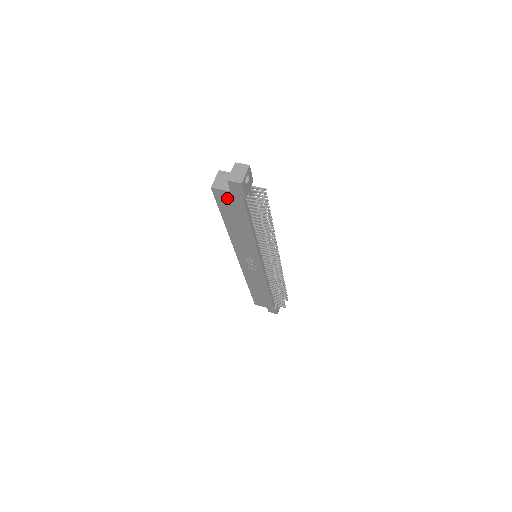
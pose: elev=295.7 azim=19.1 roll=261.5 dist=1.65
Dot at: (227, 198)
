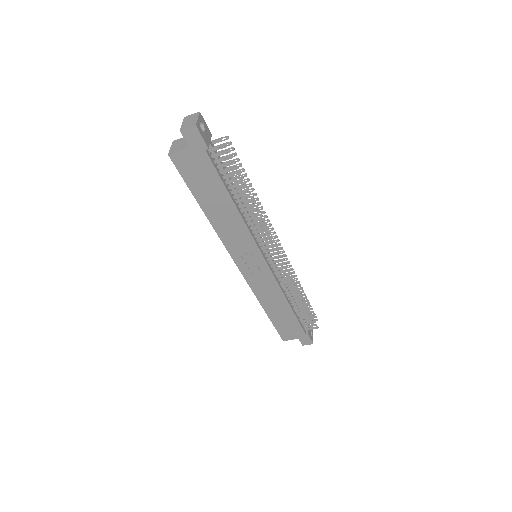
Dot at: (190, 162)
